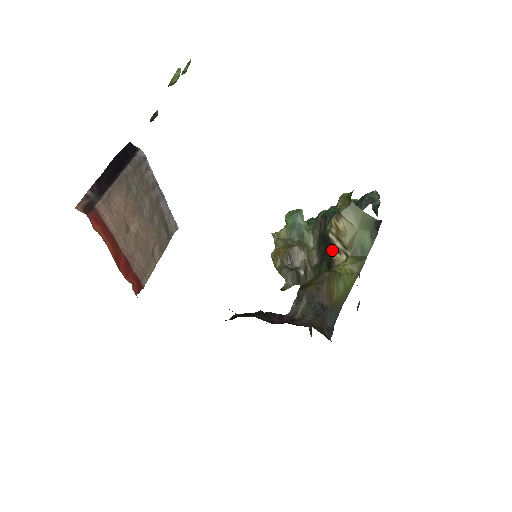
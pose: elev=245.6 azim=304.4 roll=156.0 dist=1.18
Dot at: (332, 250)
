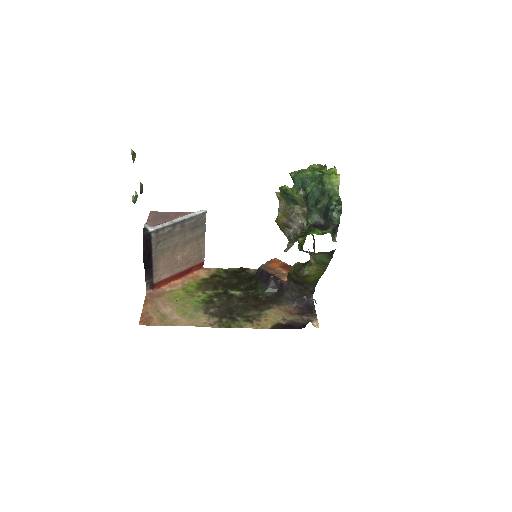
Dot at: occluded
